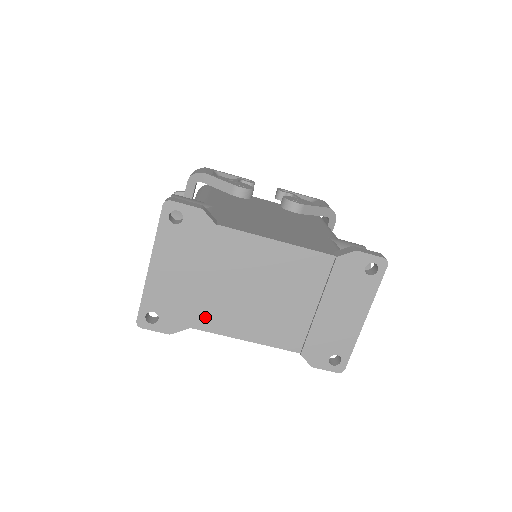
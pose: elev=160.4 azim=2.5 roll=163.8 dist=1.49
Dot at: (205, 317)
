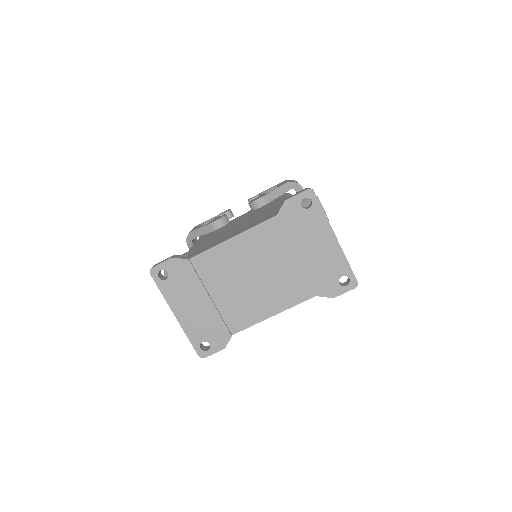
Dot at: (235, 321)
